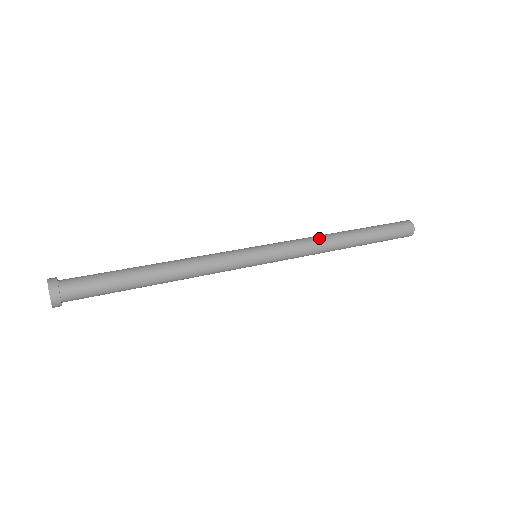
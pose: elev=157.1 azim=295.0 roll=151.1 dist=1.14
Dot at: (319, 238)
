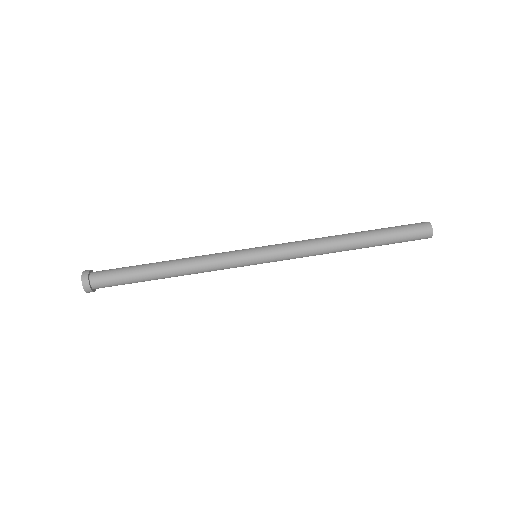
Dot at: (320, 244)
